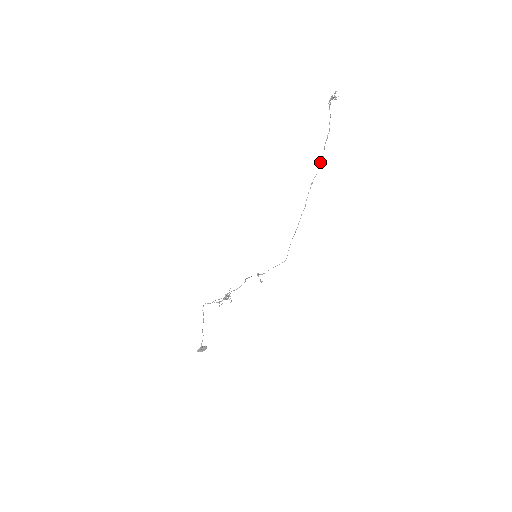
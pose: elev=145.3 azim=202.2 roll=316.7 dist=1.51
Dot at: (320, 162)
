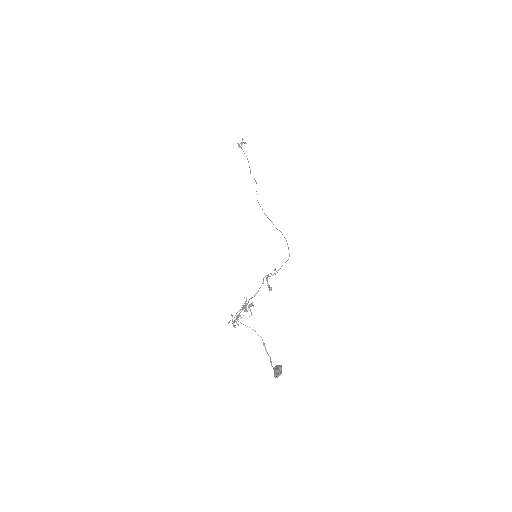
Dot at: occluded
